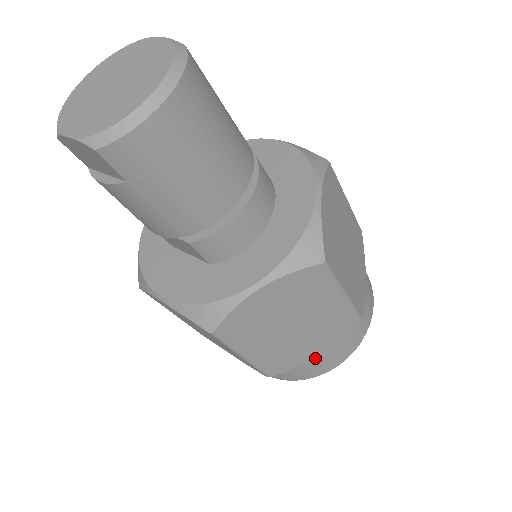
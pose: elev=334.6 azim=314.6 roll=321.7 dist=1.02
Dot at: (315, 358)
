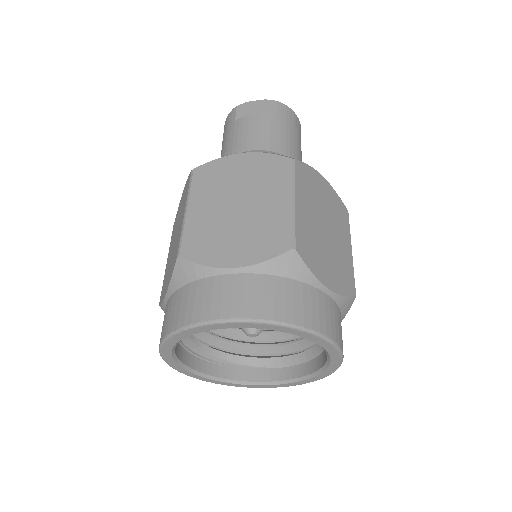
Dot at: (325, 286)
